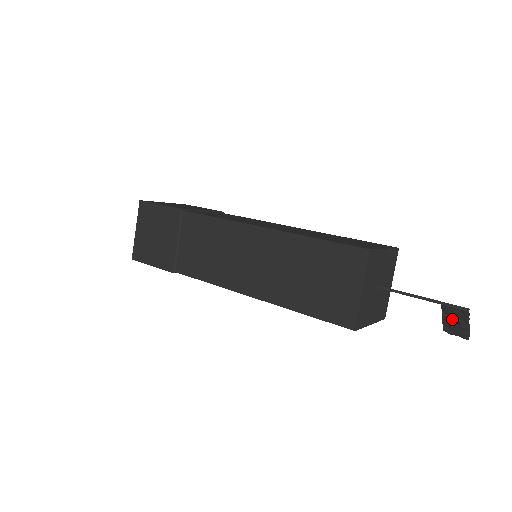
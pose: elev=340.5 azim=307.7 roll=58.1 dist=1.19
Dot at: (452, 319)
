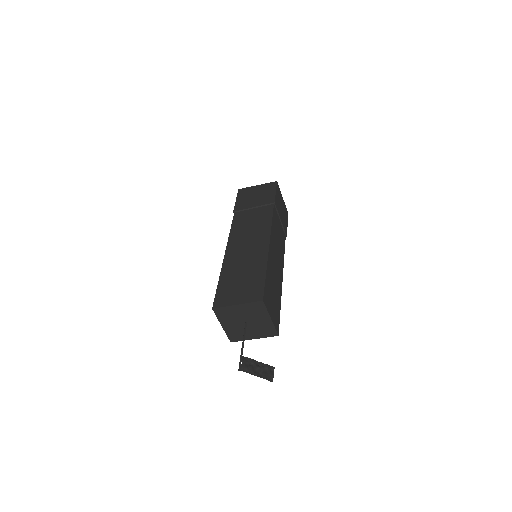
Dot at: (255, 366)
